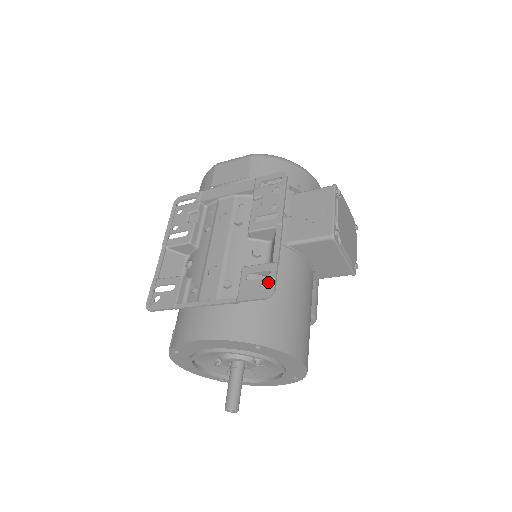
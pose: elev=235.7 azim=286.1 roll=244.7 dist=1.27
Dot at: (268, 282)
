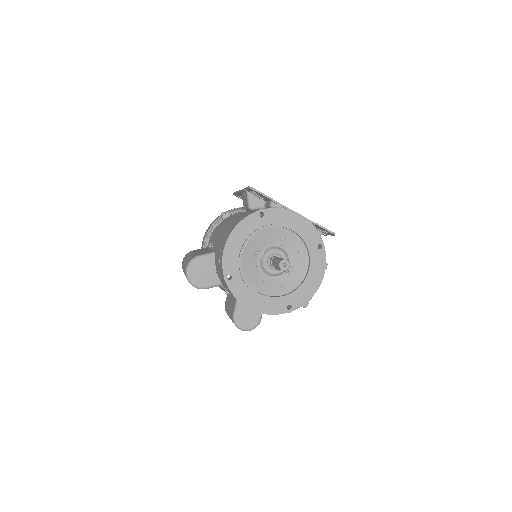
Dot at: occluded
